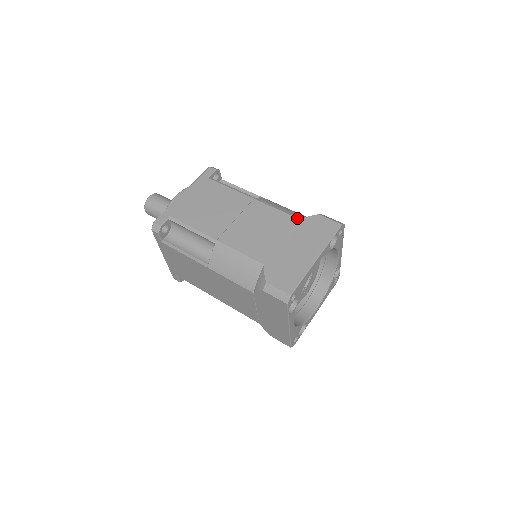
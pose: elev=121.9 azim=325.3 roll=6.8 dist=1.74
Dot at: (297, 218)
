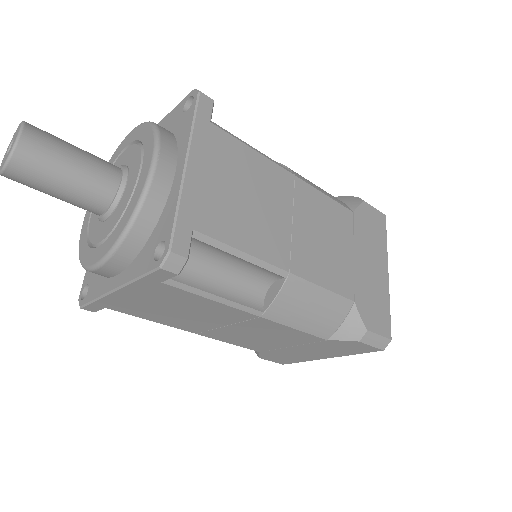
Dot at: (351, 210)
